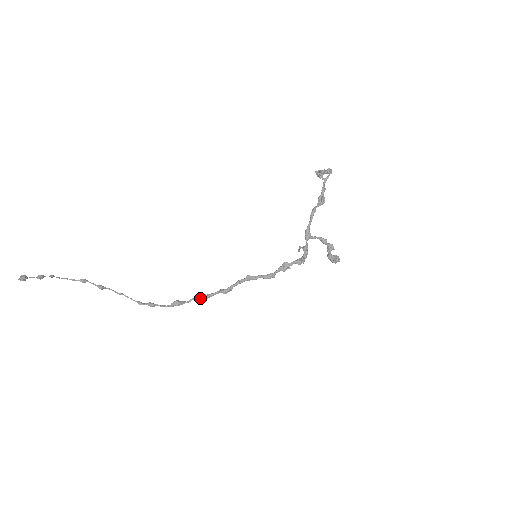
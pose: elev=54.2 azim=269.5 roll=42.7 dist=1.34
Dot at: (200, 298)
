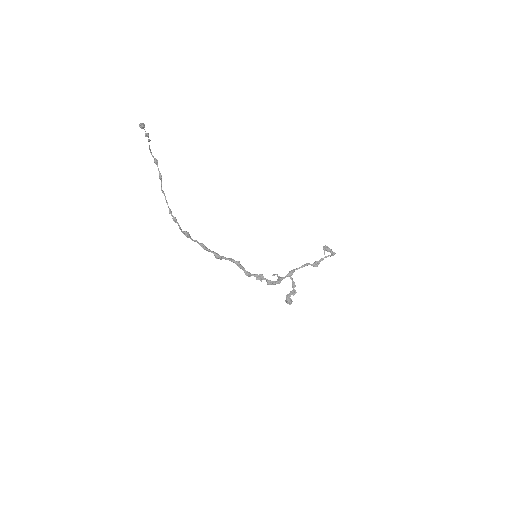
Dot at: (201, 245)
